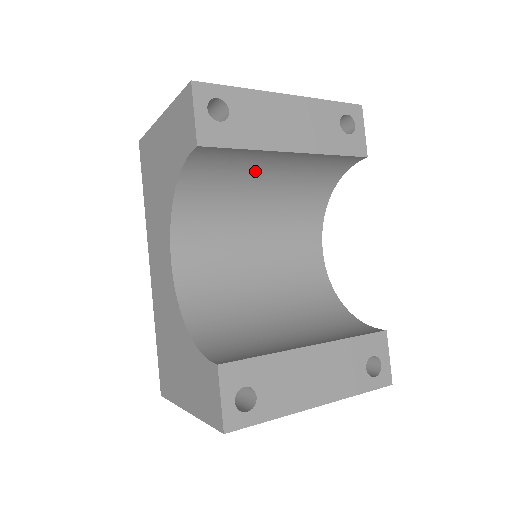
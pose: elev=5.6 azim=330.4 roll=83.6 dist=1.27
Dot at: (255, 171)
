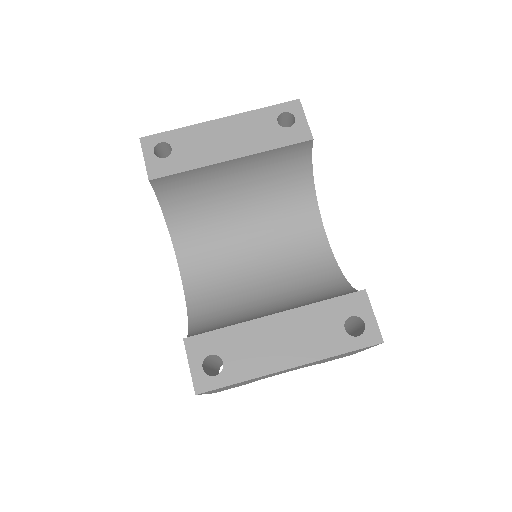
Dot at: (221, 186)
